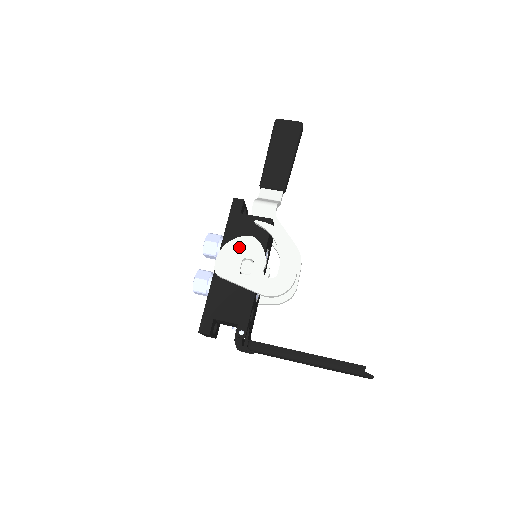
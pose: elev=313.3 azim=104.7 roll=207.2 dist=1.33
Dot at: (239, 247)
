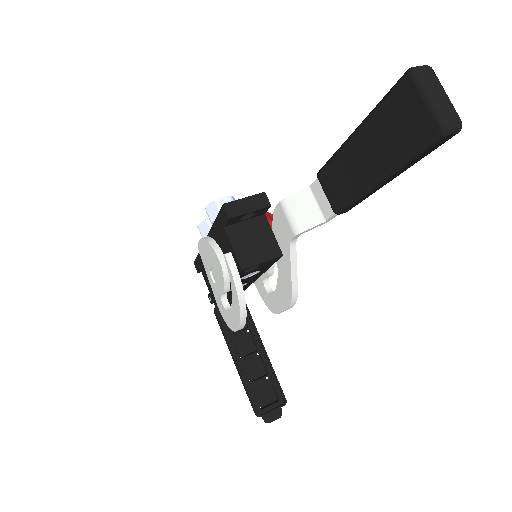
Dot at: (212, 256)
